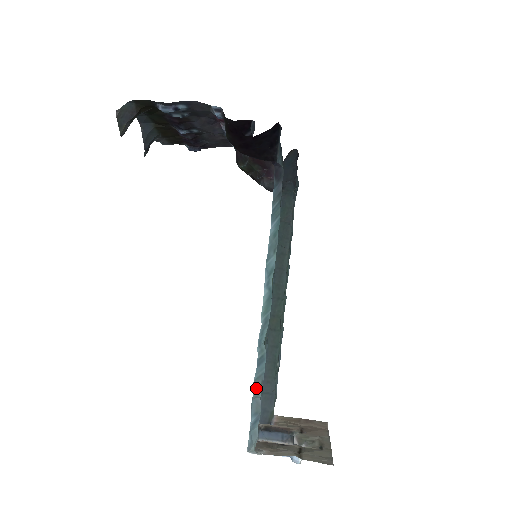
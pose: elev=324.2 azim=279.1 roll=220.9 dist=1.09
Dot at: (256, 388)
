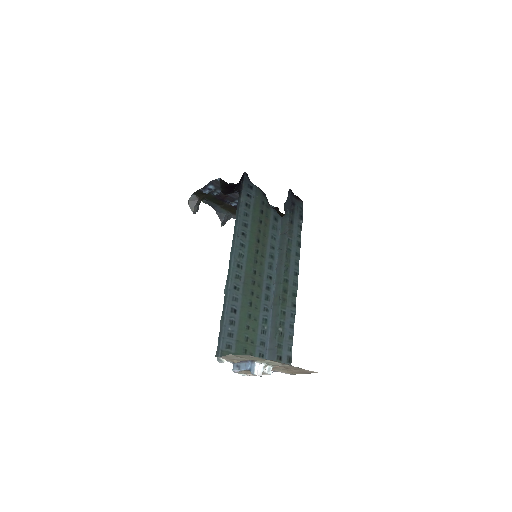
Dot at: (222, 320)
